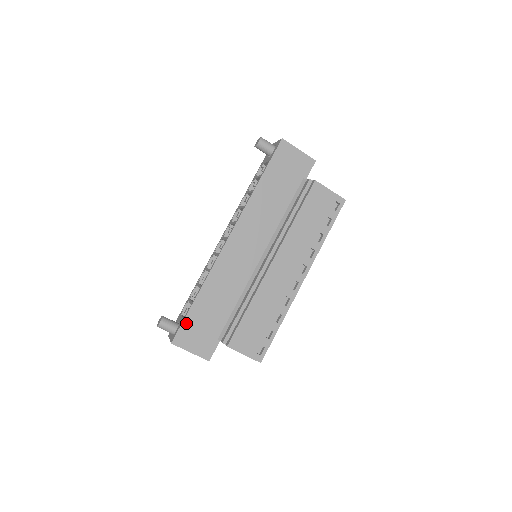
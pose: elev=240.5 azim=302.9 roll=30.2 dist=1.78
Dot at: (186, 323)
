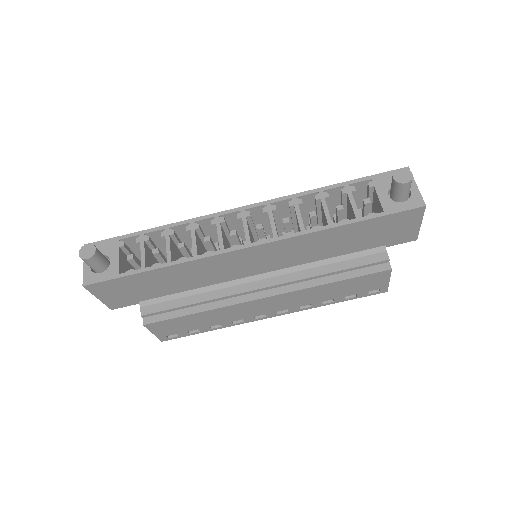
Dot at: (118, 280)
